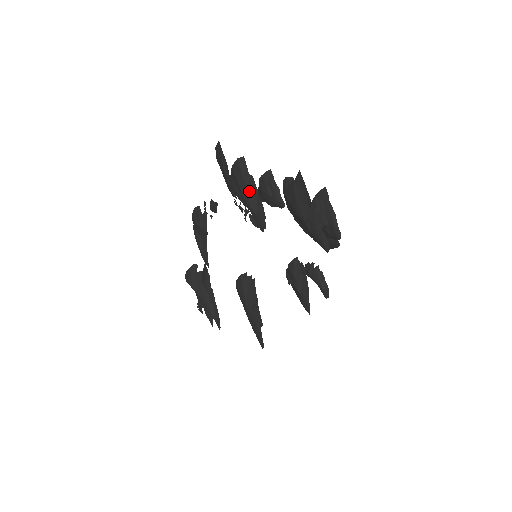
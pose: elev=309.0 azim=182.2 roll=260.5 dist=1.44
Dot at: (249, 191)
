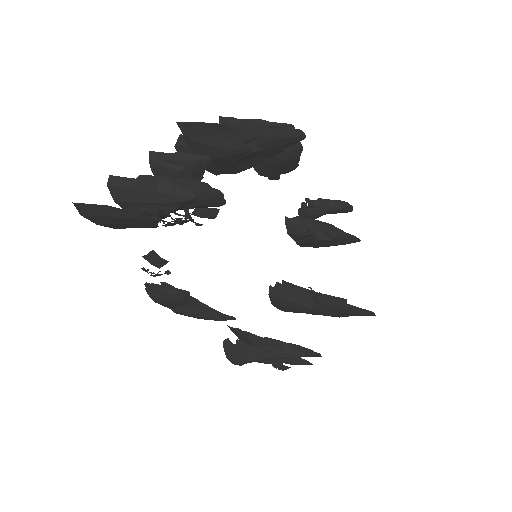
Dot at: (158, 190)
